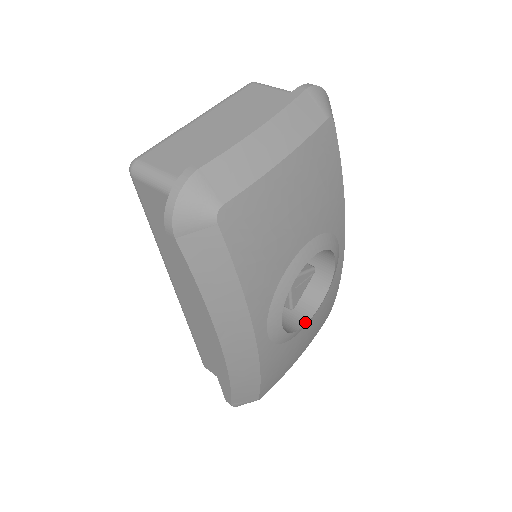
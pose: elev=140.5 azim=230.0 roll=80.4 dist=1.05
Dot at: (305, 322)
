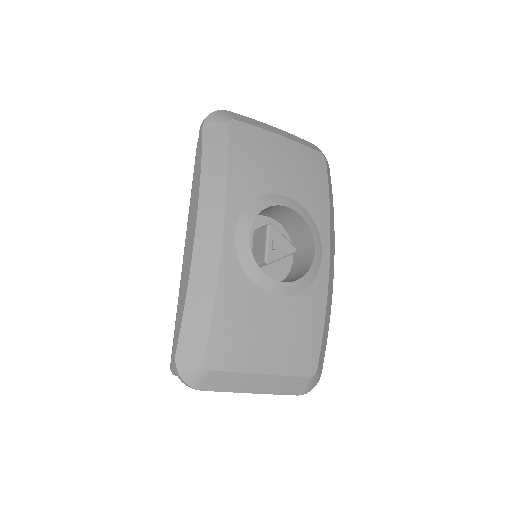
Dot at: (275, 280)
